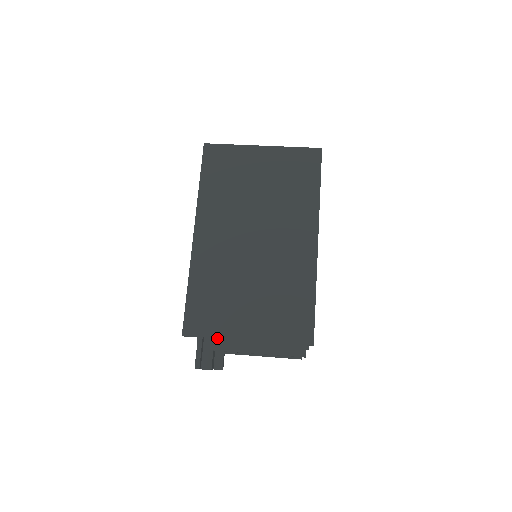
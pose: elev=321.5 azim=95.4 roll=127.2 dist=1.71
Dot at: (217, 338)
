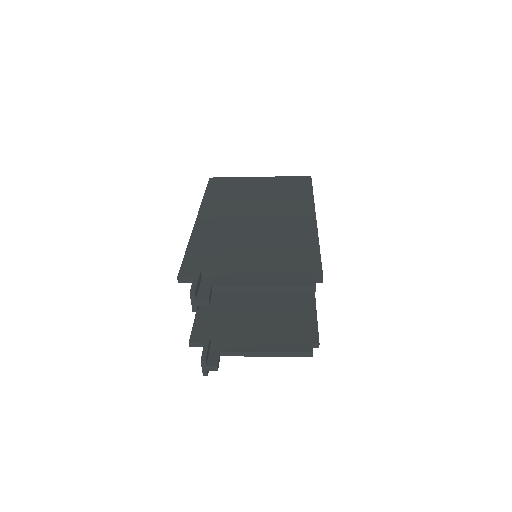
Dot at: (216, 277)
